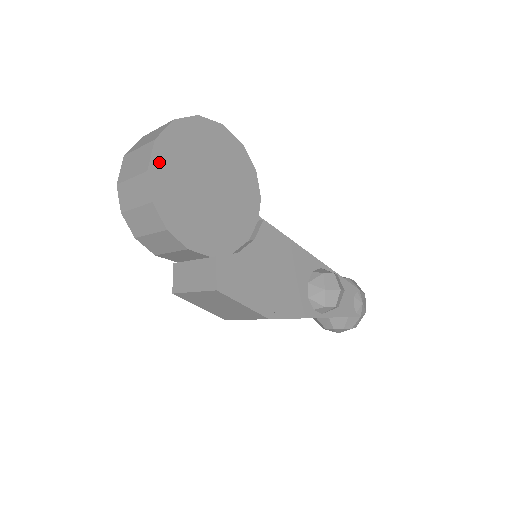
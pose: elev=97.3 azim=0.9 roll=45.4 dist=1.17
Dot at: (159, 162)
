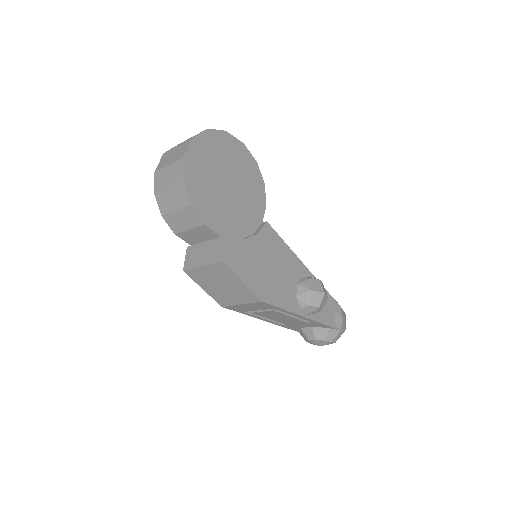
Dot at: (193, 154)
